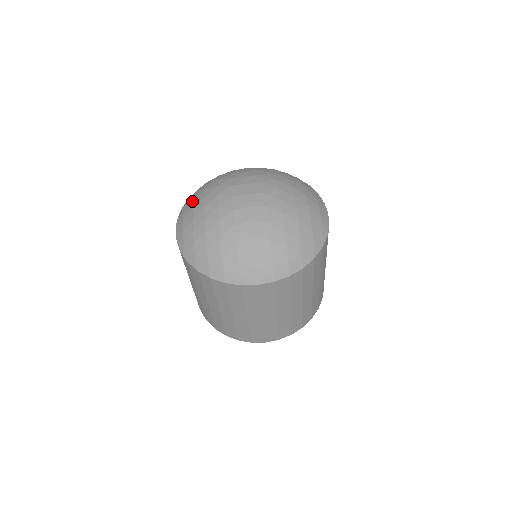
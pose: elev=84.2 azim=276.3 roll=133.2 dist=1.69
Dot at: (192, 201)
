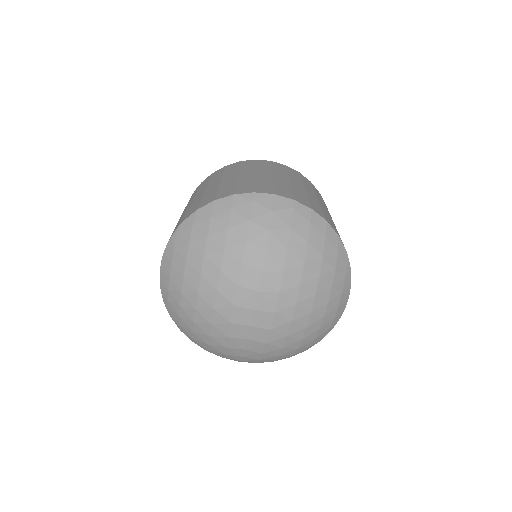
Dot at: (184, 260)
